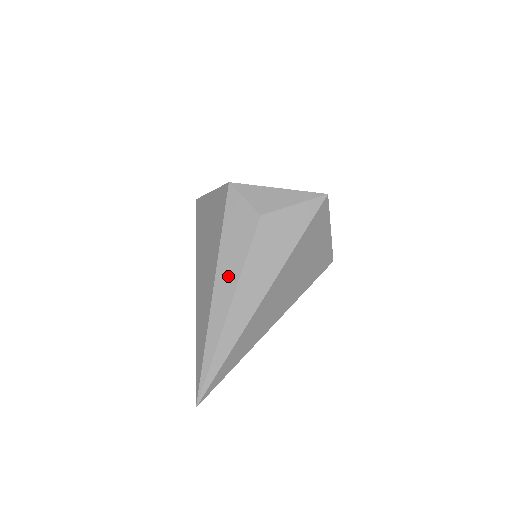
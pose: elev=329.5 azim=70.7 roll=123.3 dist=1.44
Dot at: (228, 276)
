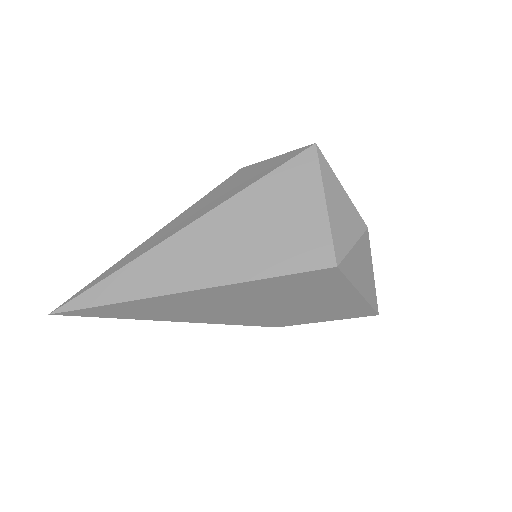
Dot at: occluded
